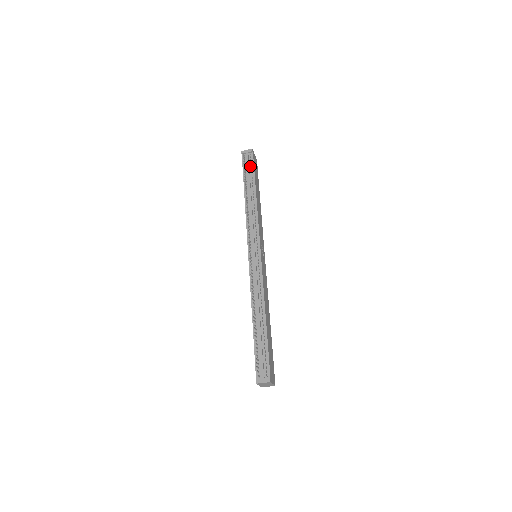
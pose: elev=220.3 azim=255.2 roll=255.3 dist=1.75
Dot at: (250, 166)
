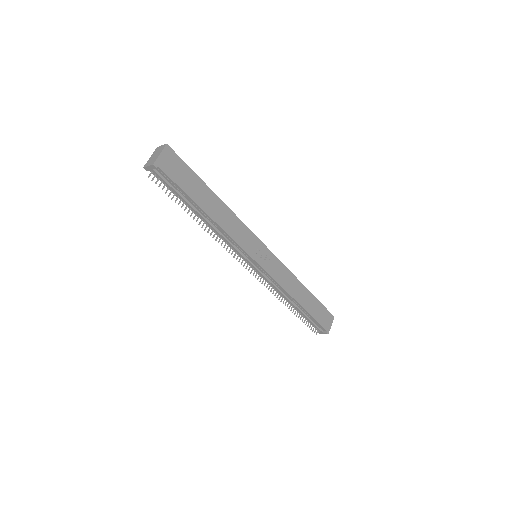
Dot at: (172, 184)
